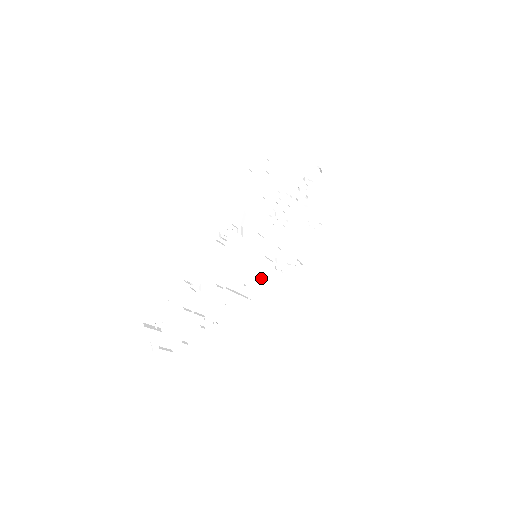
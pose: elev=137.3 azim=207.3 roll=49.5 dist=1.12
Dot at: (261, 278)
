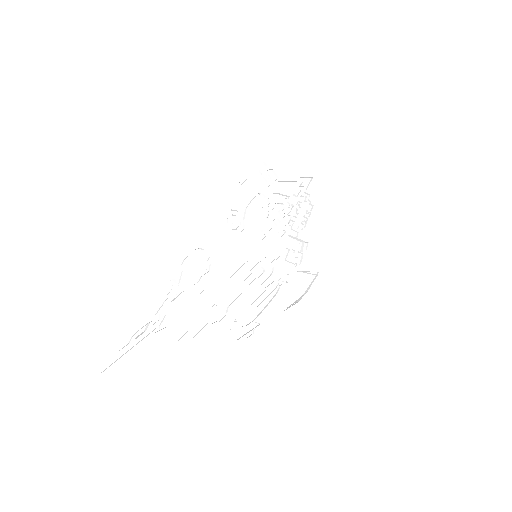
Dot at: occluded
